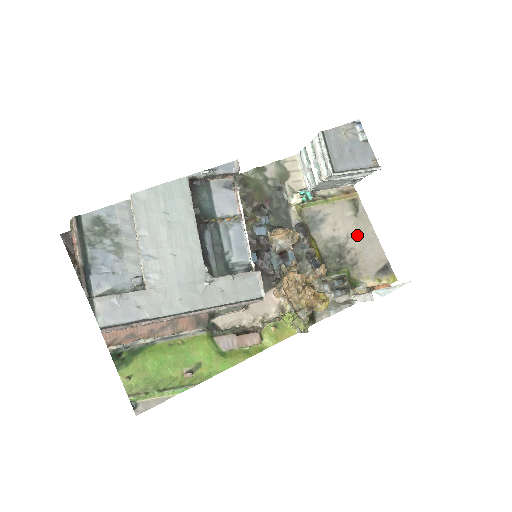
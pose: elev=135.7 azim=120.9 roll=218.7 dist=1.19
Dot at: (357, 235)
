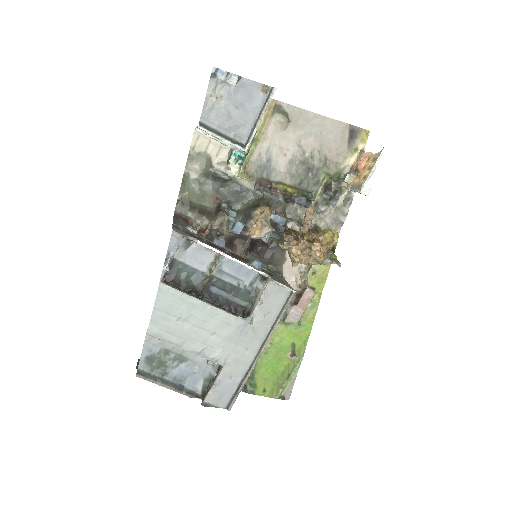
Dot at: (306, 135)
